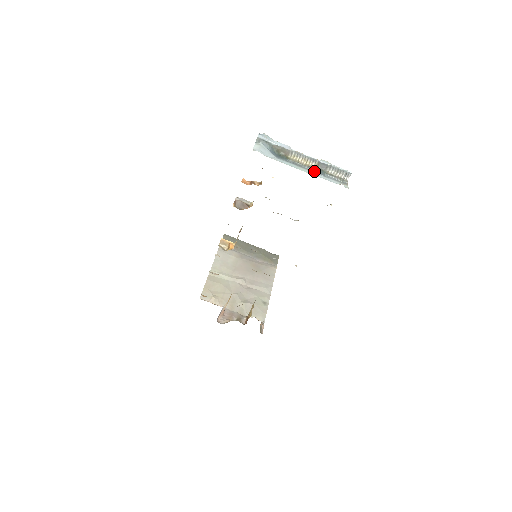
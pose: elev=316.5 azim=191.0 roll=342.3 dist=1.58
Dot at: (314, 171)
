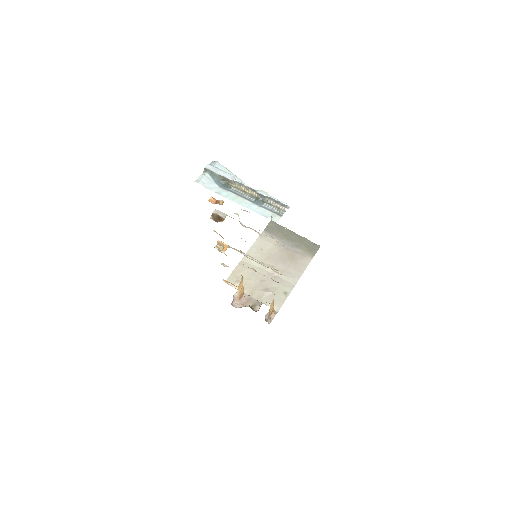
Dot at: (253, 200)
